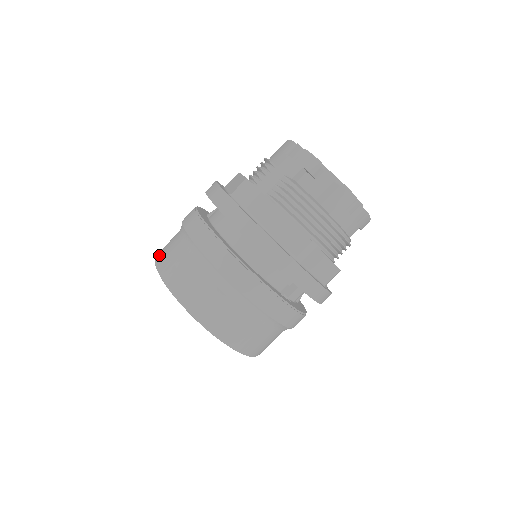
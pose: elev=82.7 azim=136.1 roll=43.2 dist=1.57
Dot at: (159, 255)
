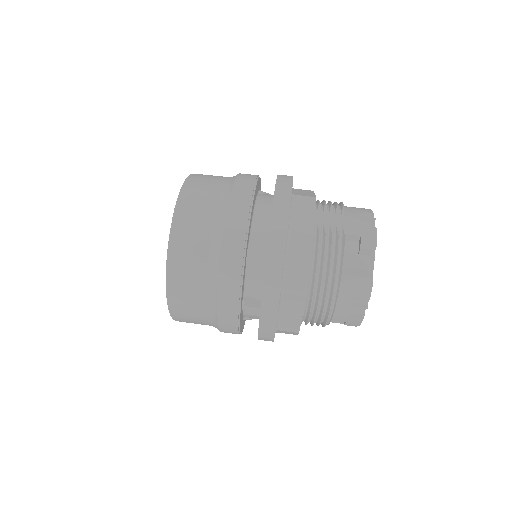
Dot at: (197, 174)
